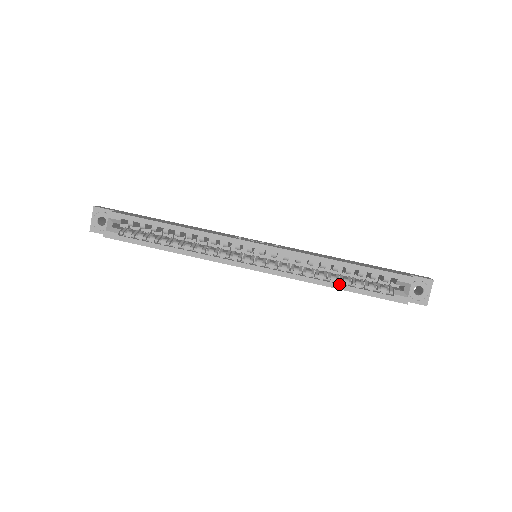
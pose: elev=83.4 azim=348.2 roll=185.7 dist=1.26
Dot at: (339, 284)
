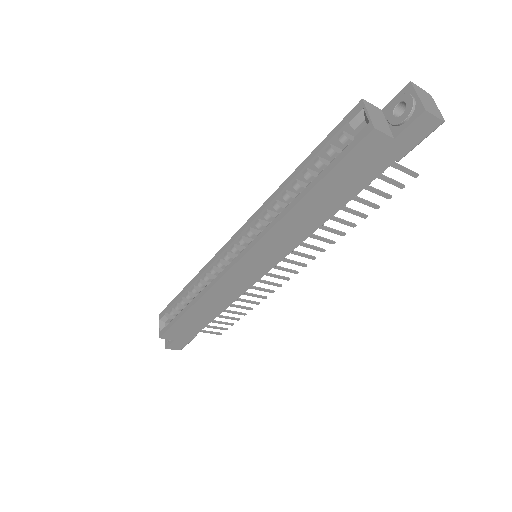
Dot at: (301, 193)
